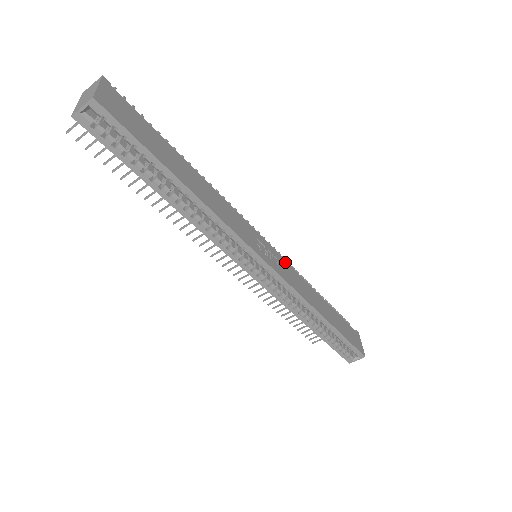
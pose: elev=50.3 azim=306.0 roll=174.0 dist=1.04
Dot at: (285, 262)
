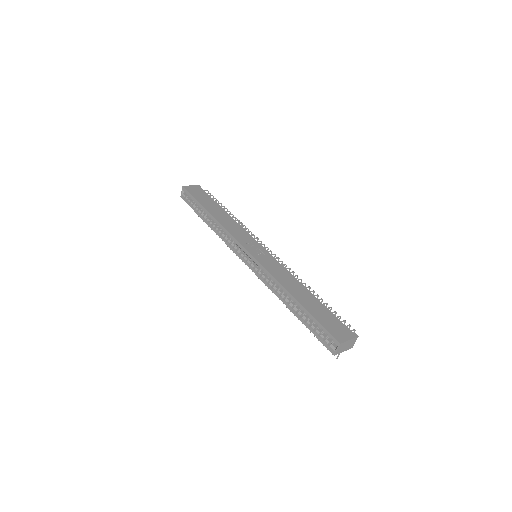
Dot at: (275, 260)
